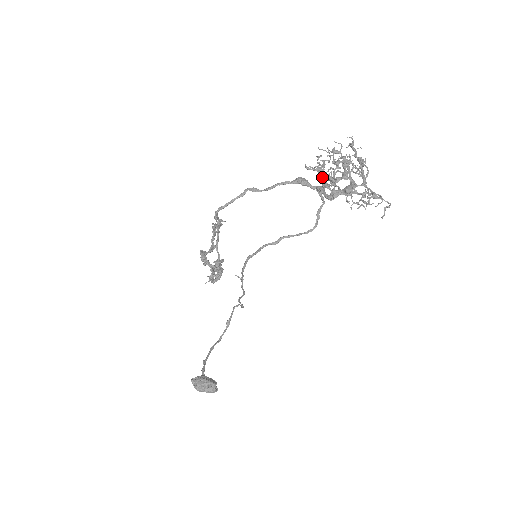
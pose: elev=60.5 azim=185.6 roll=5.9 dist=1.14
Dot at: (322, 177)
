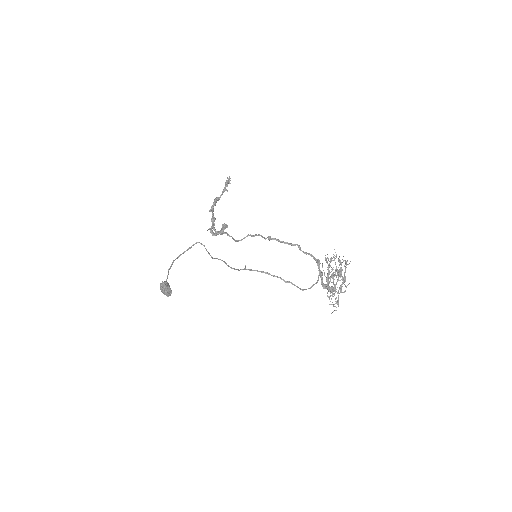
Dot at: occluded
